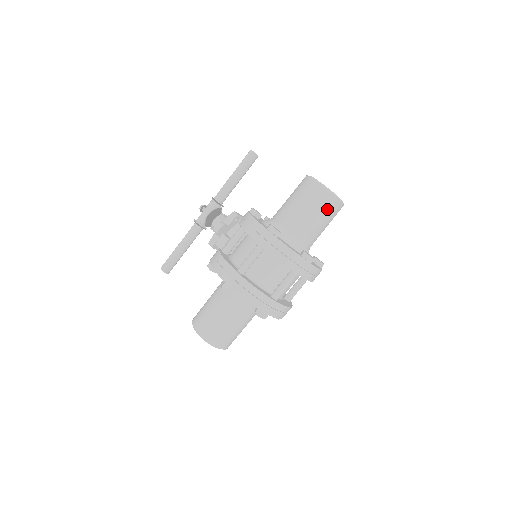
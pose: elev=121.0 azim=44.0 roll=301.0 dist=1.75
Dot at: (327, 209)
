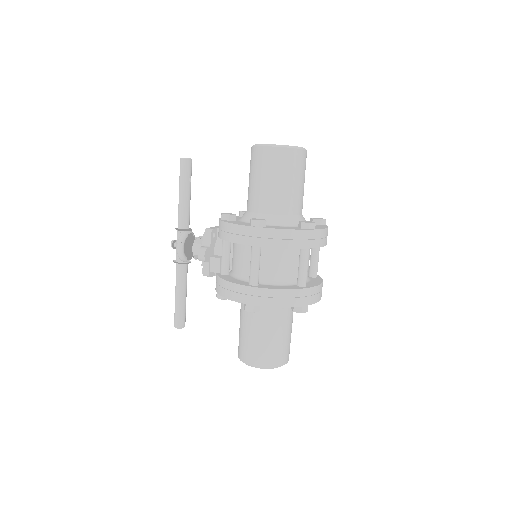
Dot at: (294, 166)
